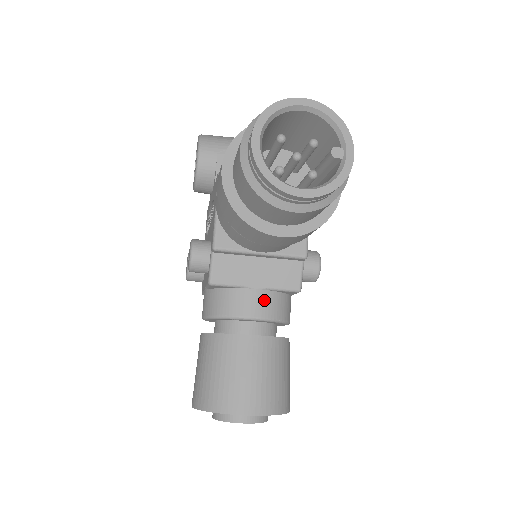
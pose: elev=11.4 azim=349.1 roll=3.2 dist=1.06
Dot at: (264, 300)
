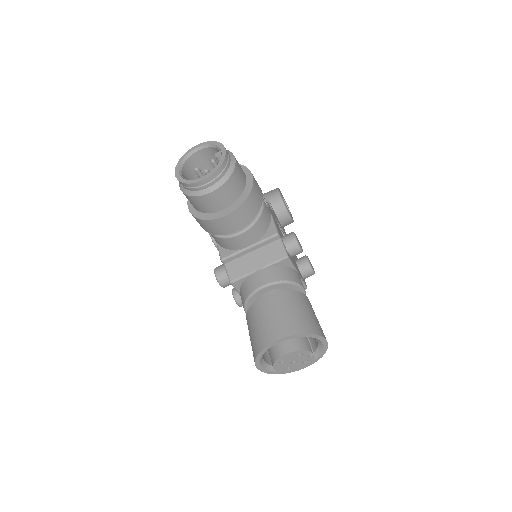
Dot at: (266, 273)
